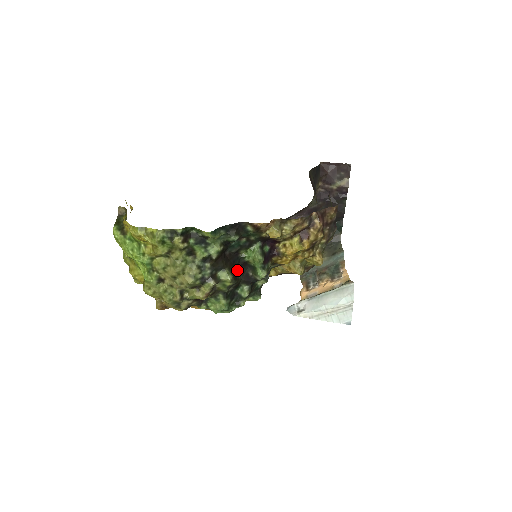
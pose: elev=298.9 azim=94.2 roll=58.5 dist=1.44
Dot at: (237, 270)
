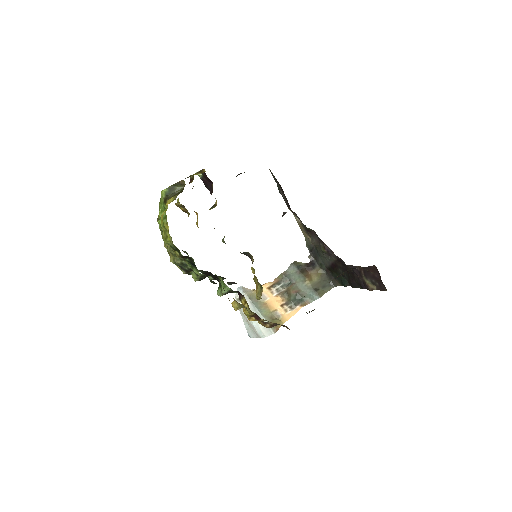
Dot at: occluded
